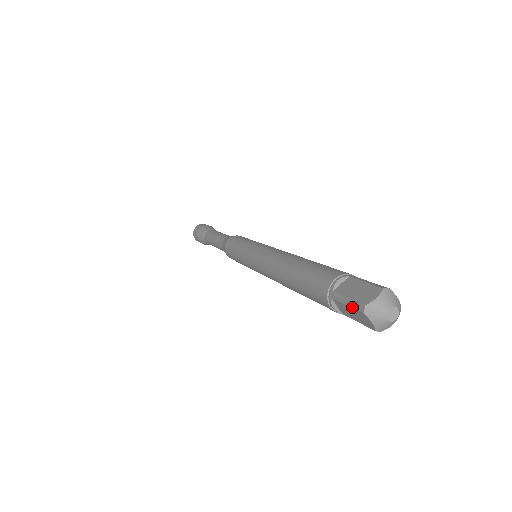
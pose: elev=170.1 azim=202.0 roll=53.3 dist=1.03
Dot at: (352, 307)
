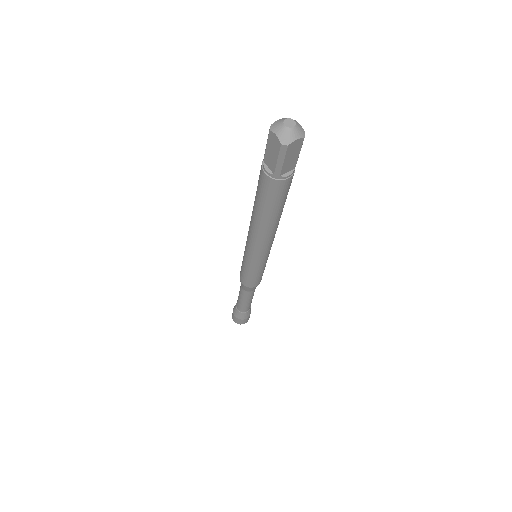
Dot at: (267, 141)
